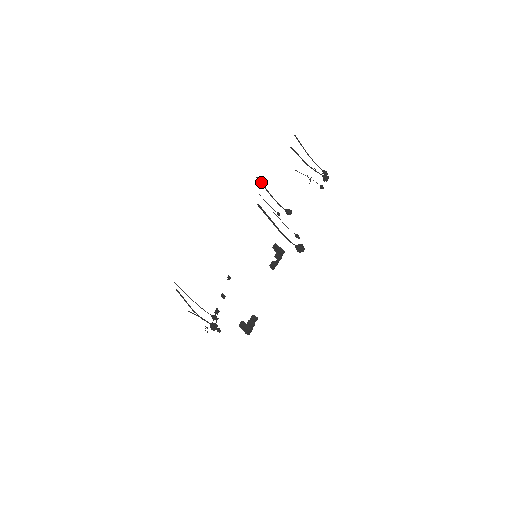
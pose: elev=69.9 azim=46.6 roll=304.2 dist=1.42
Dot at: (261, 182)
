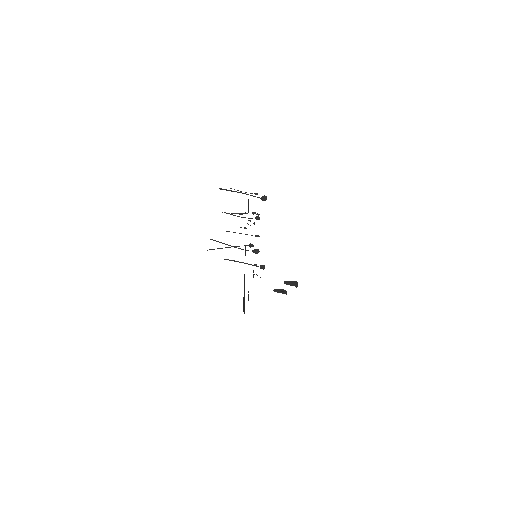
Dot at: (229, 260)
